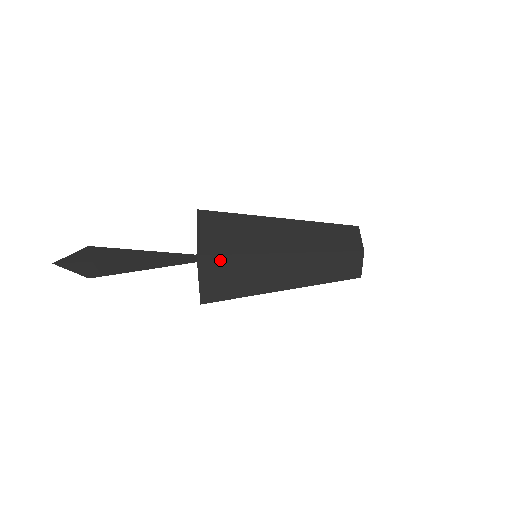
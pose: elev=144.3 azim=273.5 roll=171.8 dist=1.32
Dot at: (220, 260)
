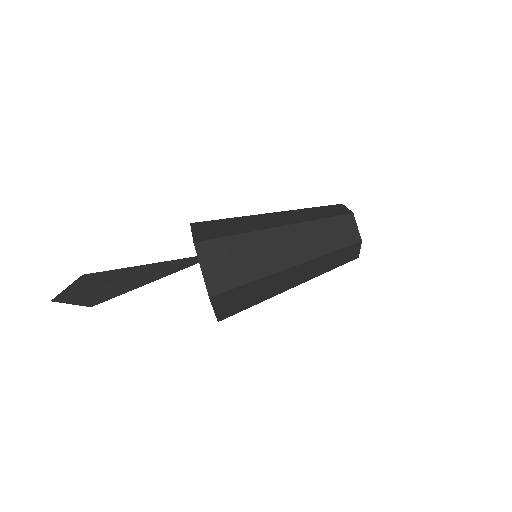
Dot at: occluded
